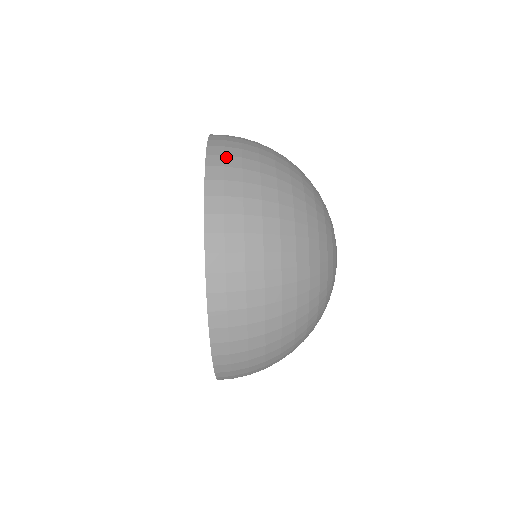
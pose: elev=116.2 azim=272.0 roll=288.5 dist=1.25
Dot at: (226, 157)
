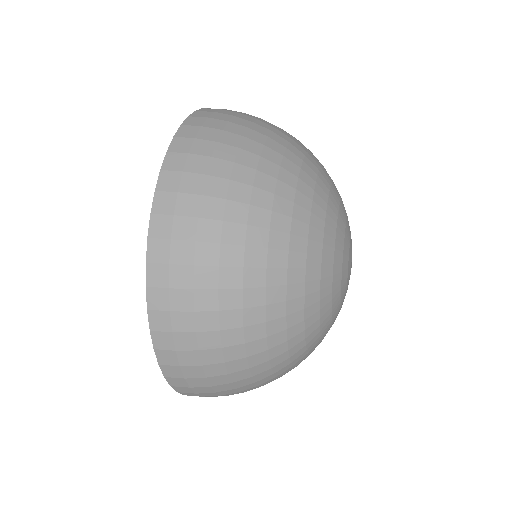
Dot at: occluded
